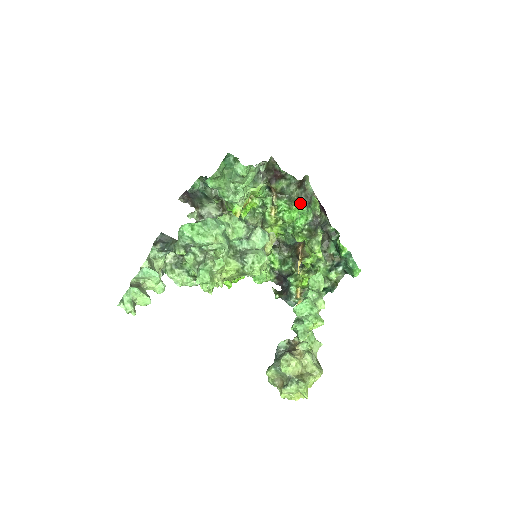
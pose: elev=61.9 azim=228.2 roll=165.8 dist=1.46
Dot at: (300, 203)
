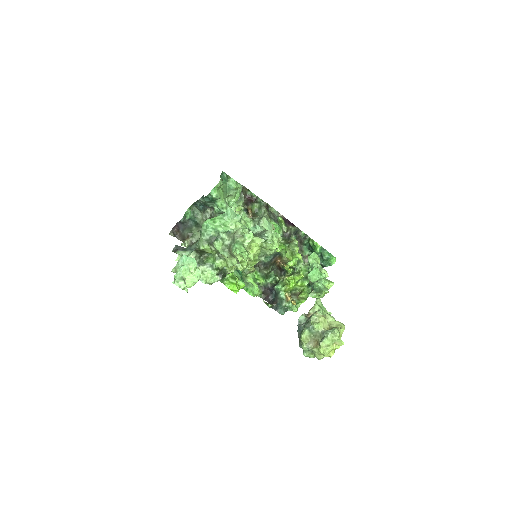
Dot at: (272, 221)
